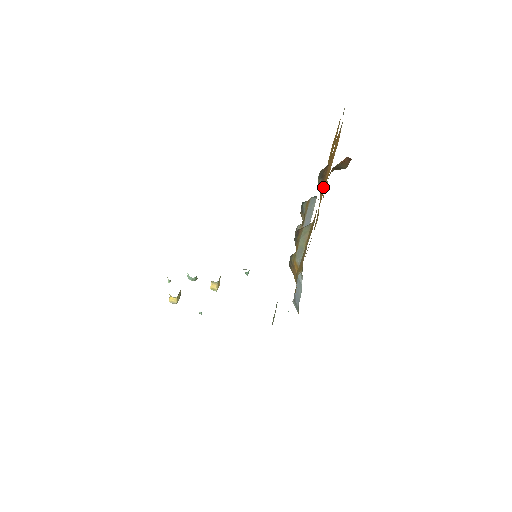
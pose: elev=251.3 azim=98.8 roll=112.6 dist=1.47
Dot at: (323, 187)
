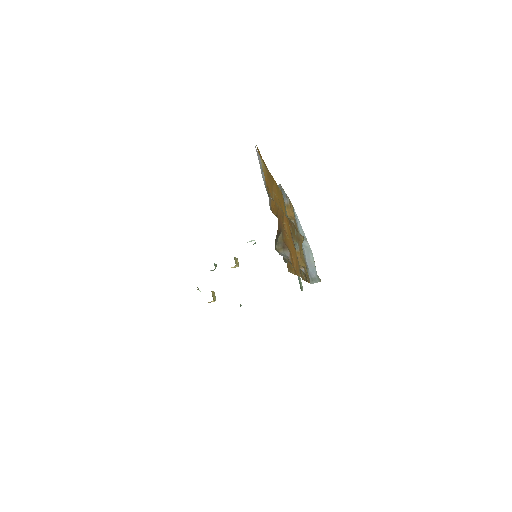
Dot at: (284, 222)
